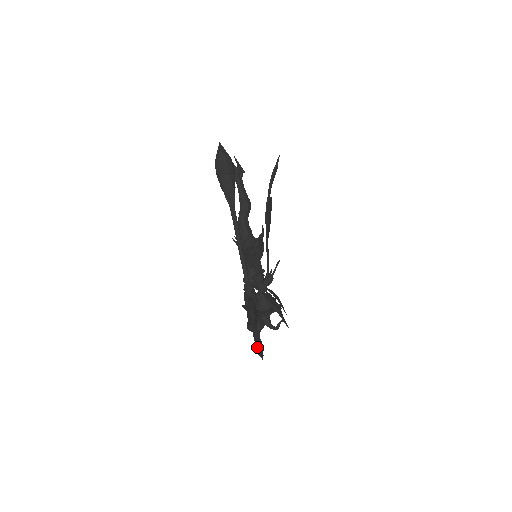
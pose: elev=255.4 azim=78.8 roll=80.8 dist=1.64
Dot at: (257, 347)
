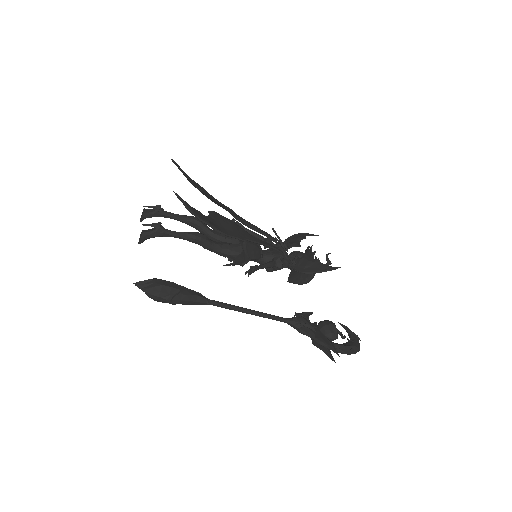
Dot at: occluded
